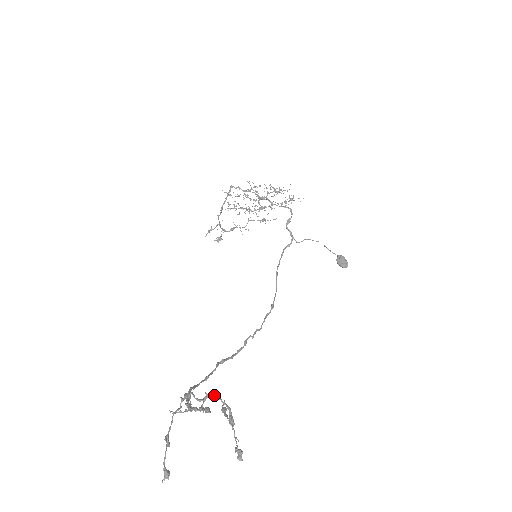
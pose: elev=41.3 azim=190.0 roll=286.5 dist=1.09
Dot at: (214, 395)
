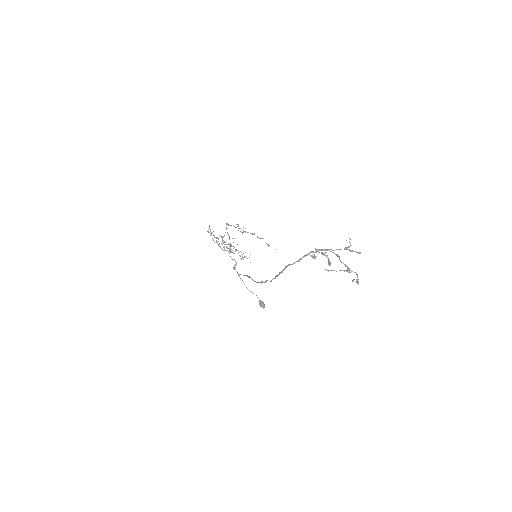
Dot at: (339, 257)
